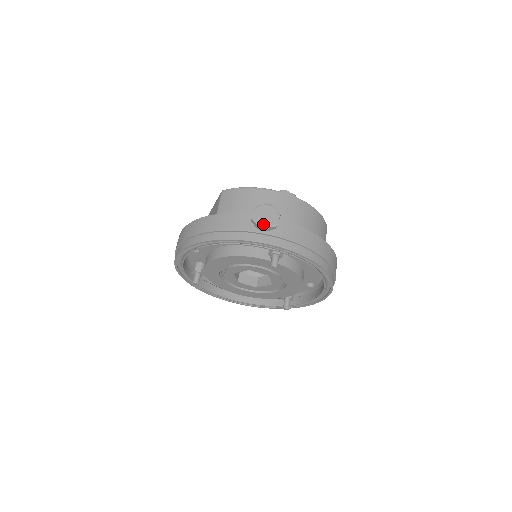
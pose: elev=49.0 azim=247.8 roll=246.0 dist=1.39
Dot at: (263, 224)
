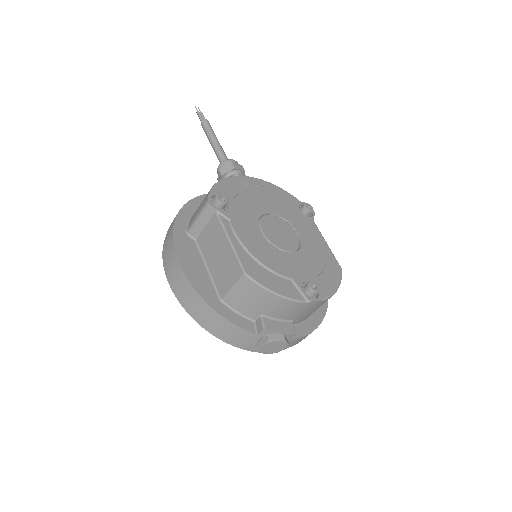
Dot at: (267, 352)
